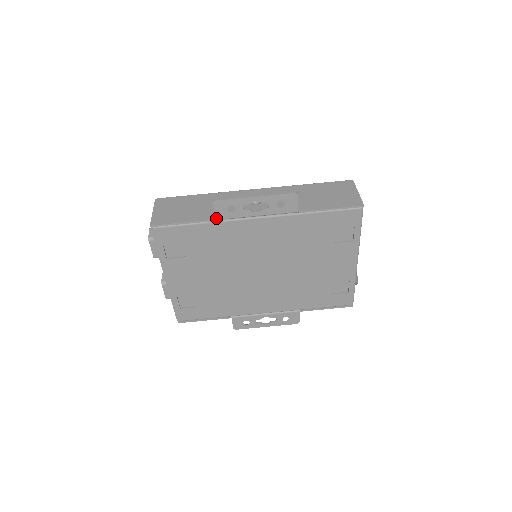
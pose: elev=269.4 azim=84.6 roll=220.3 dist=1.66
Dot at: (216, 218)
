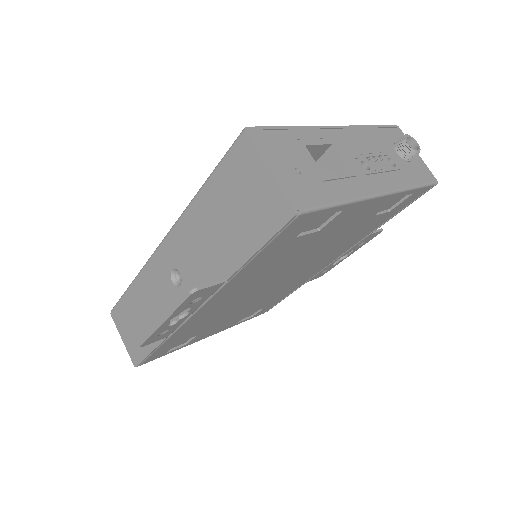
Dot at: (166, 337)
